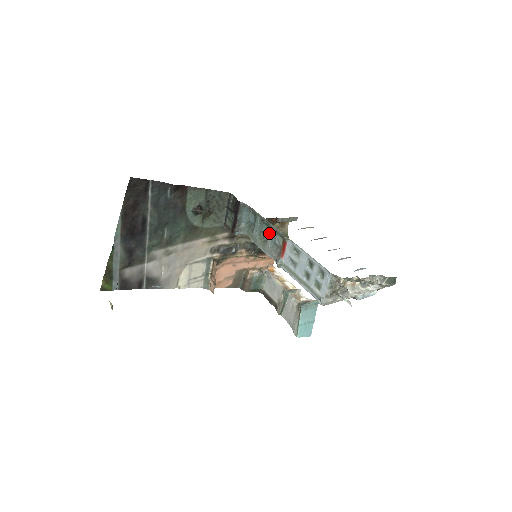
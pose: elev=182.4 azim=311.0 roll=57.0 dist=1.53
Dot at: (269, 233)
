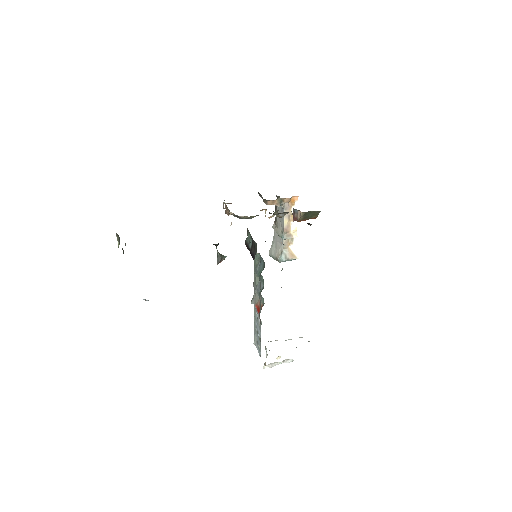
Dot at: (259, 293)
